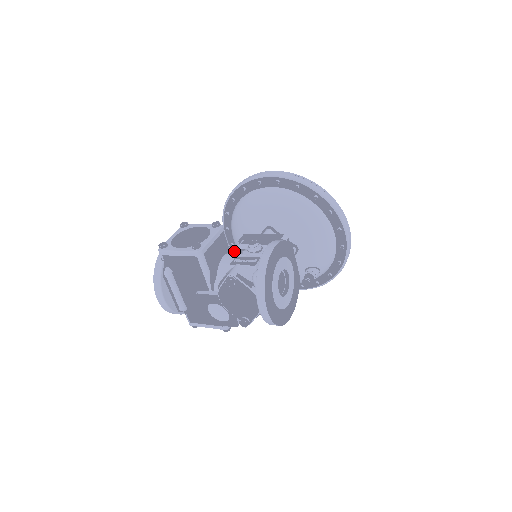
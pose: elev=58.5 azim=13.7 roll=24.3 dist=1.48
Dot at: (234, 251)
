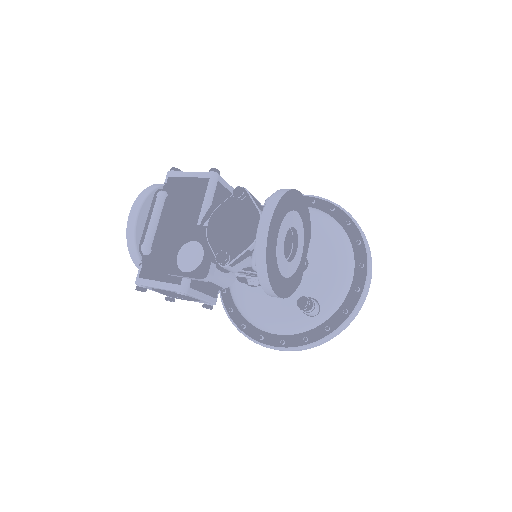
Dot at: occluded
